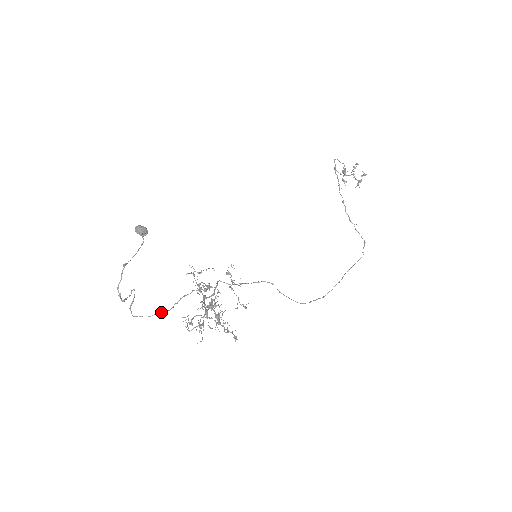
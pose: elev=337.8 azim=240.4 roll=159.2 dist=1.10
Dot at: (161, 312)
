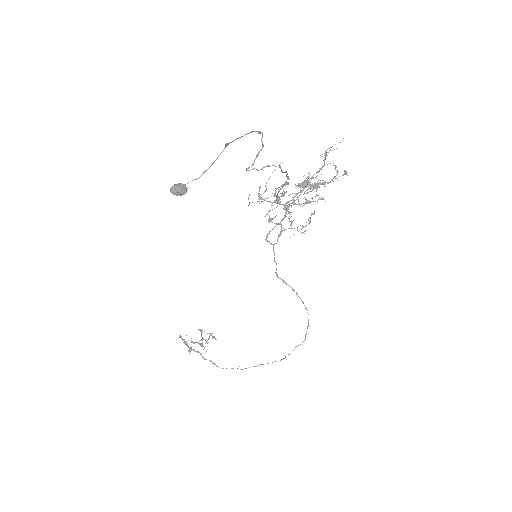
Dot at: (287, 176)
